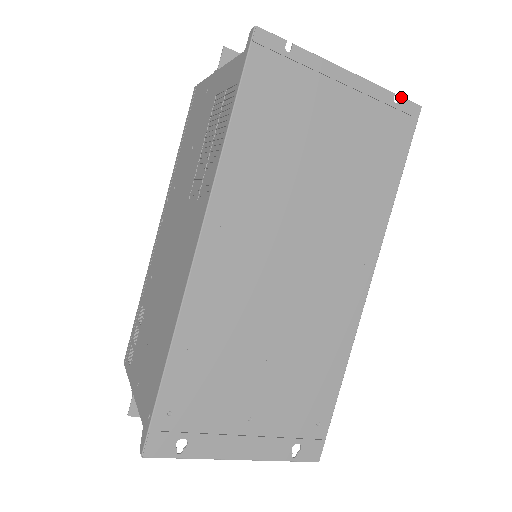
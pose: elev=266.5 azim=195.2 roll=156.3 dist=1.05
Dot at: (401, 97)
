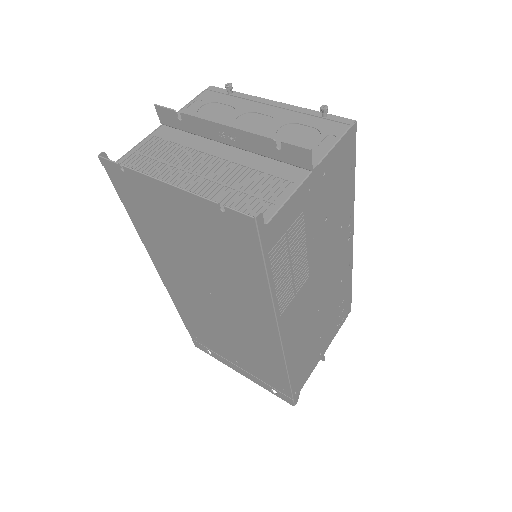
Dot at: (226, 207)
